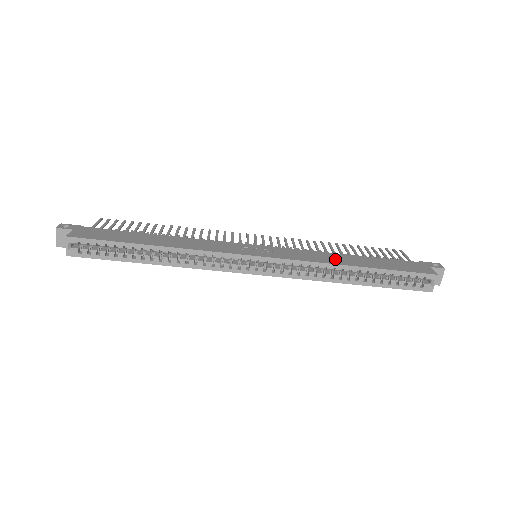
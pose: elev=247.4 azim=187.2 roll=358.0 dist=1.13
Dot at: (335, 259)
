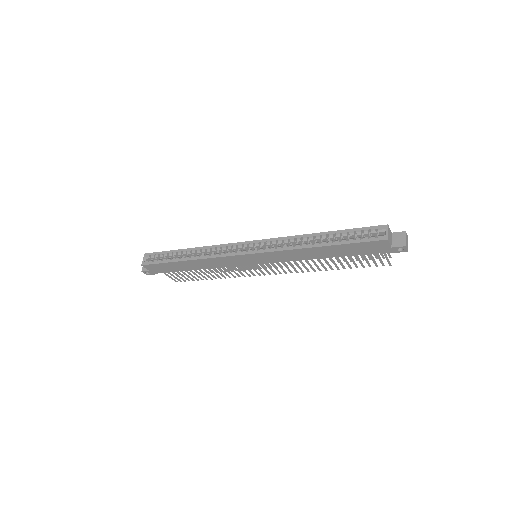
Dot at: occluded
